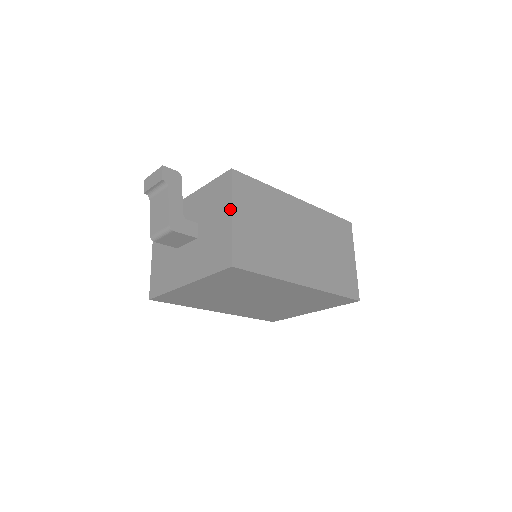
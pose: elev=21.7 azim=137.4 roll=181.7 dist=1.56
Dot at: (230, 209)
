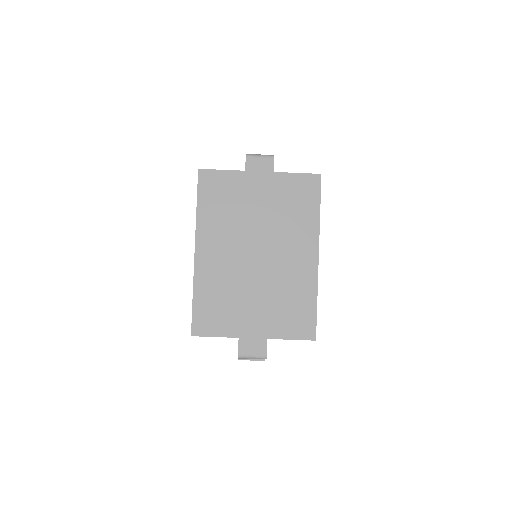
Dot at: occluded
